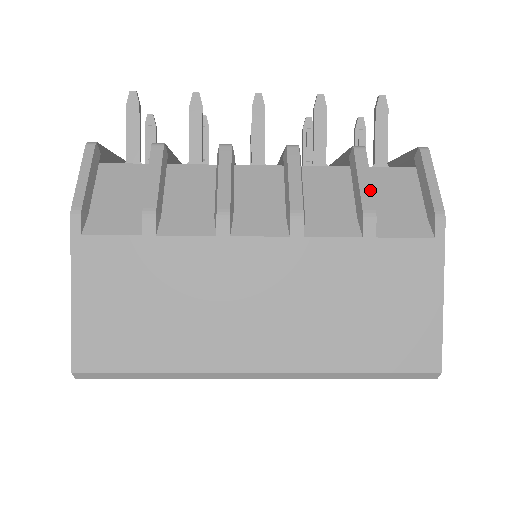
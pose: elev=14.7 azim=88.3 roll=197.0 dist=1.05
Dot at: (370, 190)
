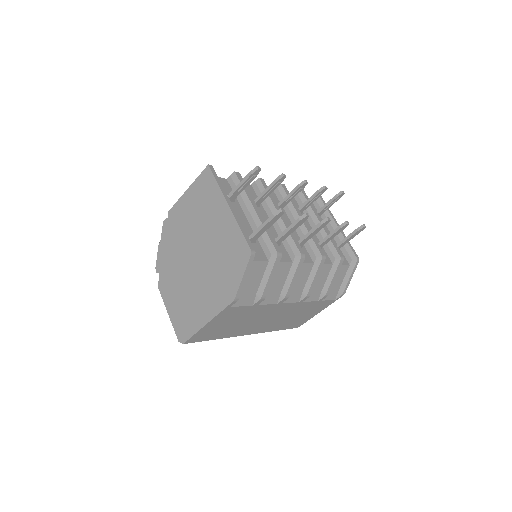
Dot at: (333, 283)
